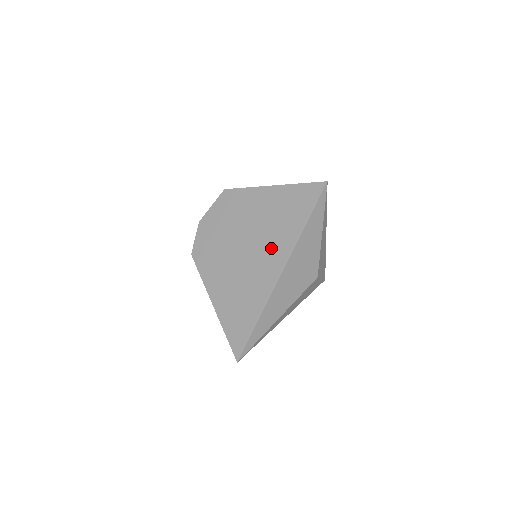
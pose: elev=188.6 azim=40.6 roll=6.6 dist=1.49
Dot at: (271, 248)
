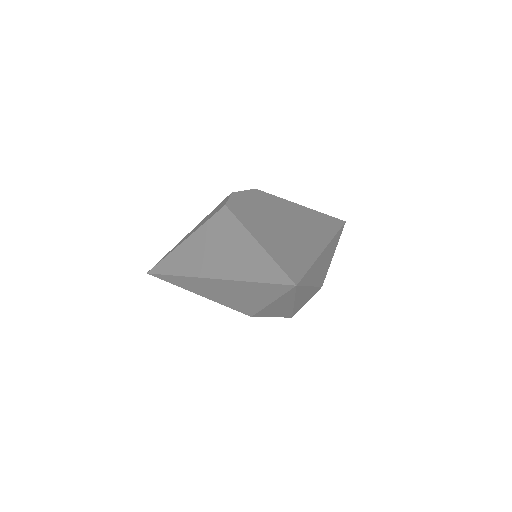
Dot at: (311, 232)
